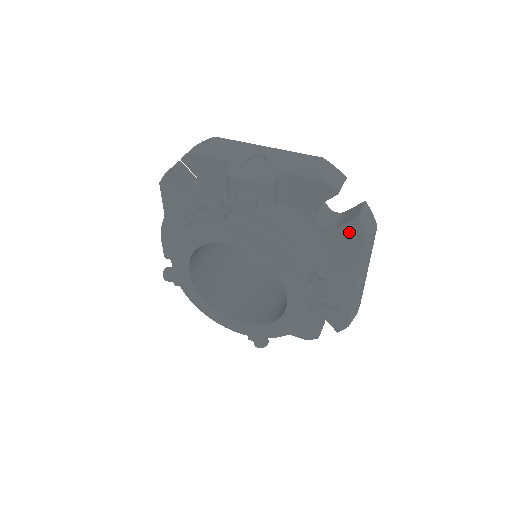
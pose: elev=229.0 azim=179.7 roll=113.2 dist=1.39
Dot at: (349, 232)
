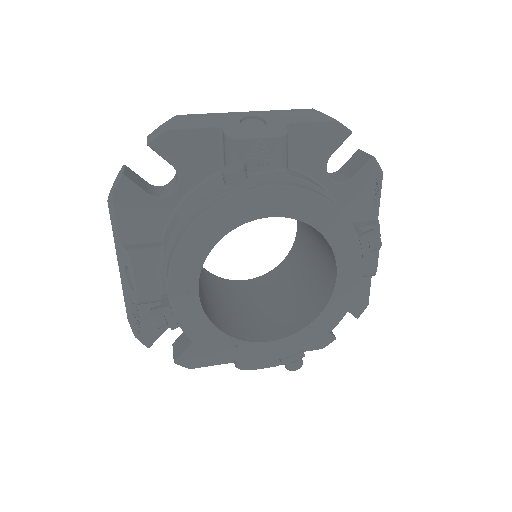
Dot at: (365, 178)
